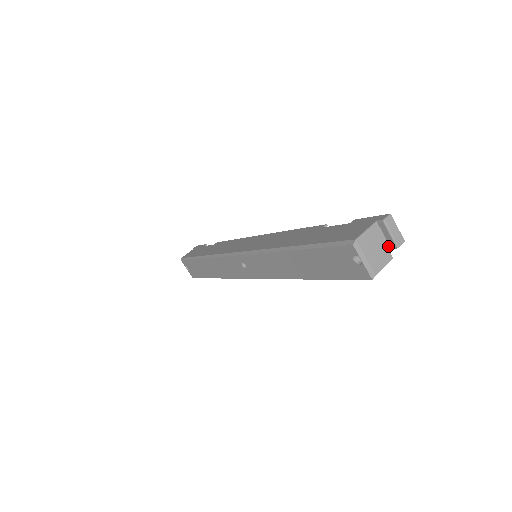
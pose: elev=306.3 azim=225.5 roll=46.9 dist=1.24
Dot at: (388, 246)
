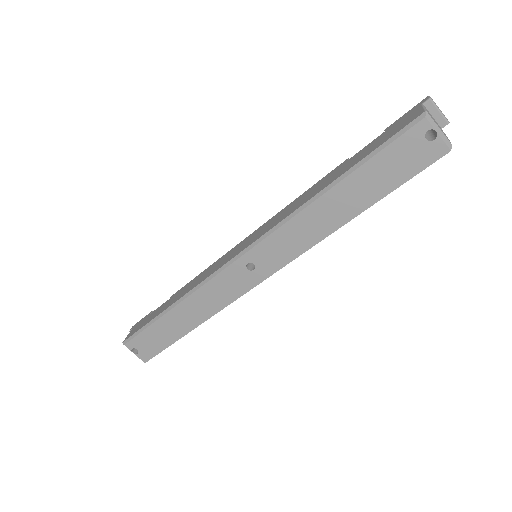
Dot at: (439, 126)
